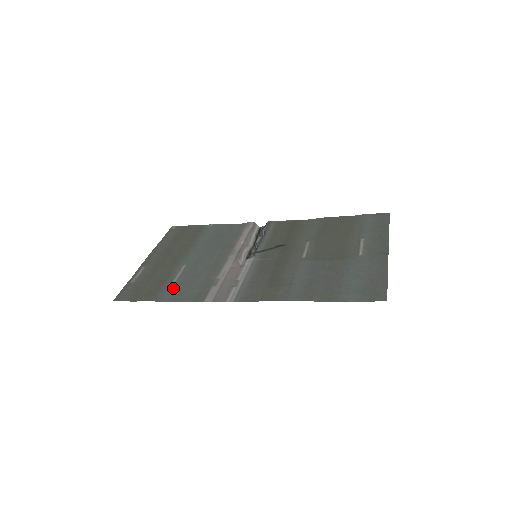
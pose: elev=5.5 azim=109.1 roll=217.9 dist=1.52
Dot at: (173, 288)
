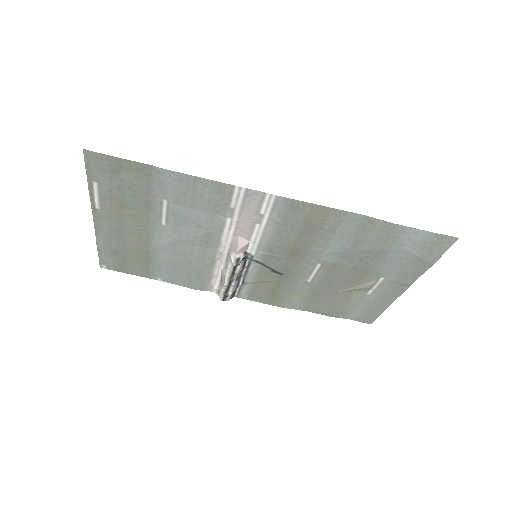
Dot at: (171, 191)
